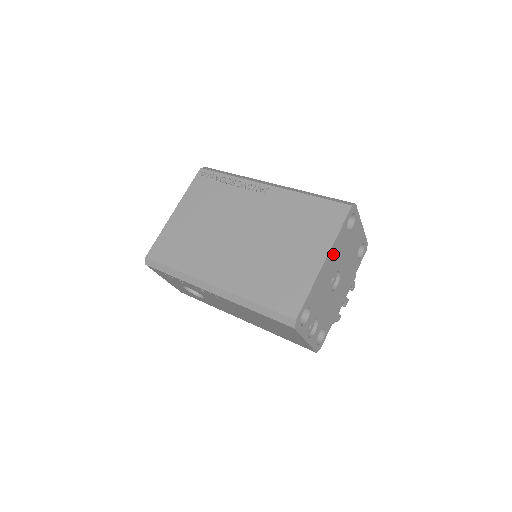
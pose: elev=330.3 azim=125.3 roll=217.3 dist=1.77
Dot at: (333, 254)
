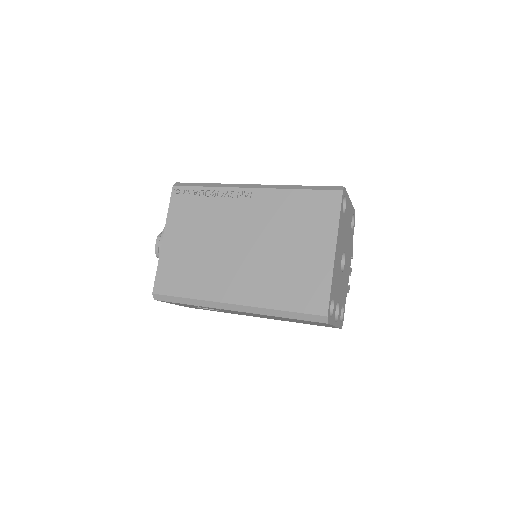
Dot at: (338, 242)
